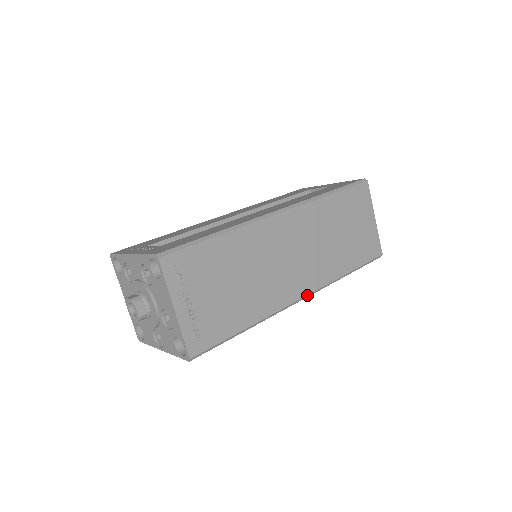
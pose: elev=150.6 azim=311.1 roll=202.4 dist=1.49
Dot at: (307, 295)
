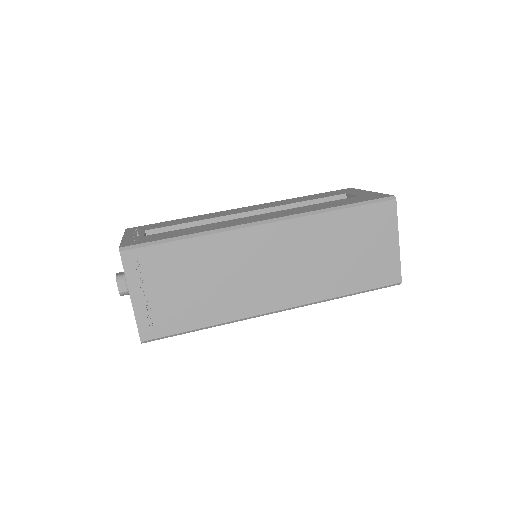
Dot at: (284, 309)
